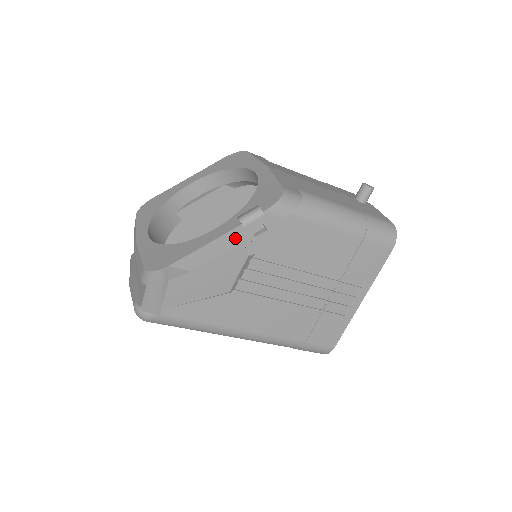
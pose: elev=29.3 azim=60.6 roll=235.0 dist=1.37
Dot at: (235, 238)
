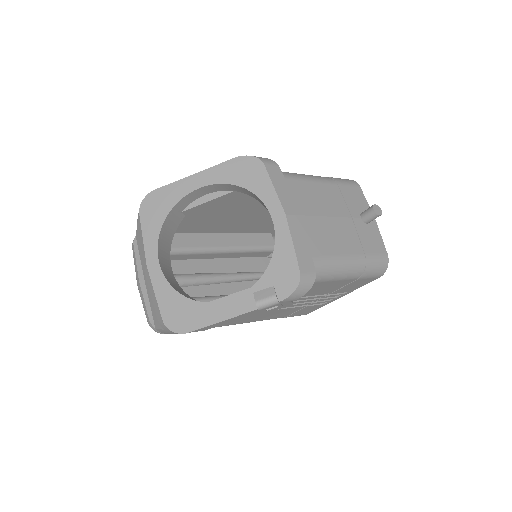
Dot at: (249, 314)
